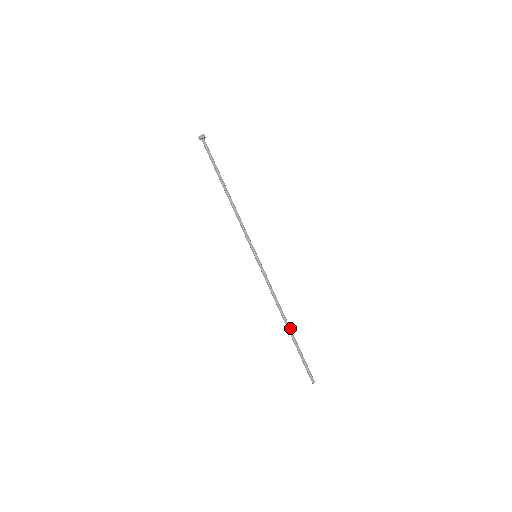
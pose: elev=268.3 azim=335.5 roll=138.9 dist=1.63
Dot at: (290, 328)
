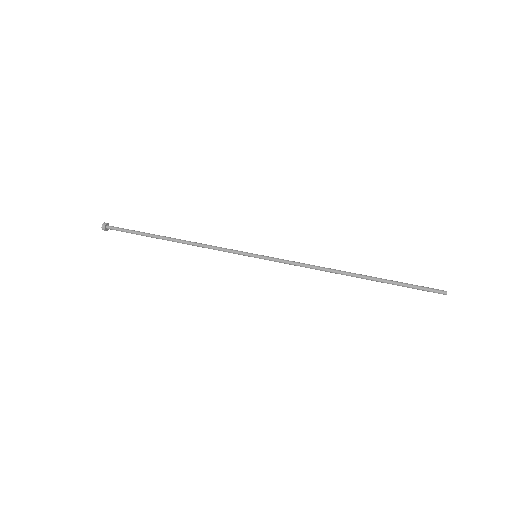
Dot at: (361, 275)
